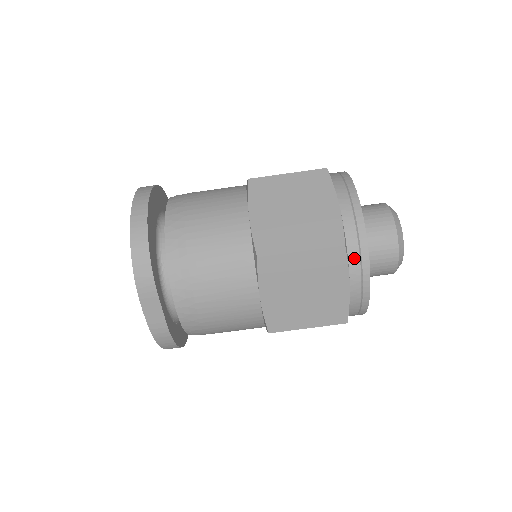
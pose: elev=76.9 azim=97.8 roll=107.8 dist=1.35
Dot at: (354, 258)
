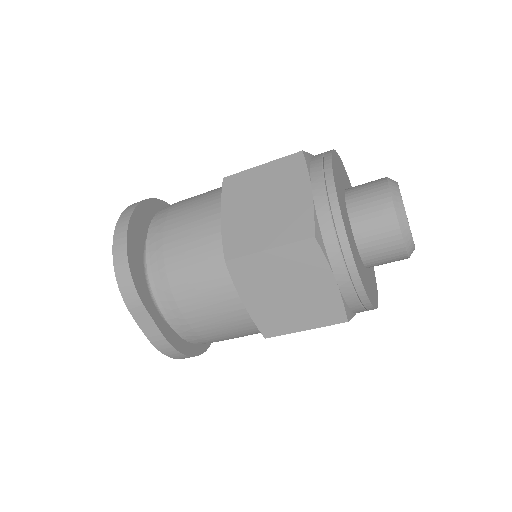
Dot at: (333, 249)
